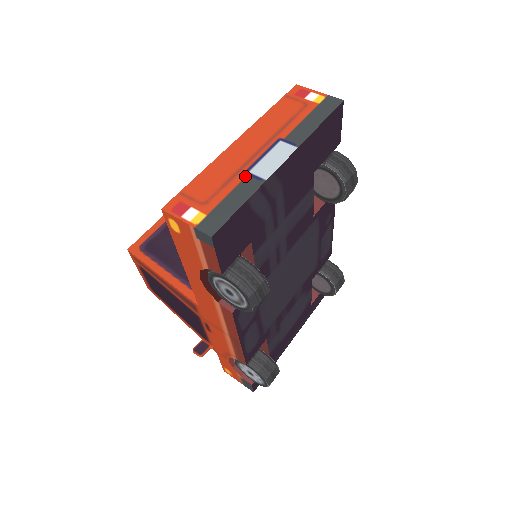
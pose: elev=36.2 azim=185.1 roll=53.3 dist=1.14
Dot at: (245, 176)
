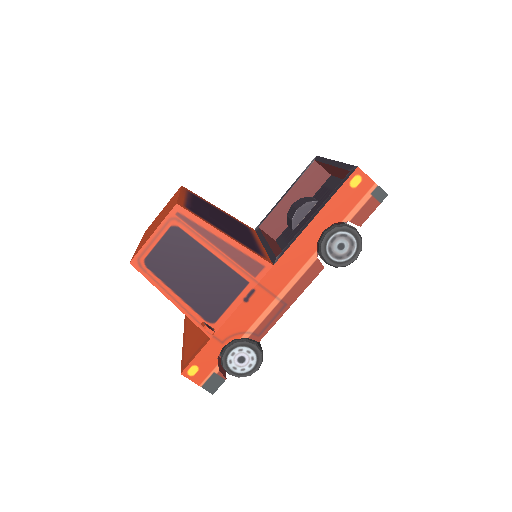
Dot at: occluded
